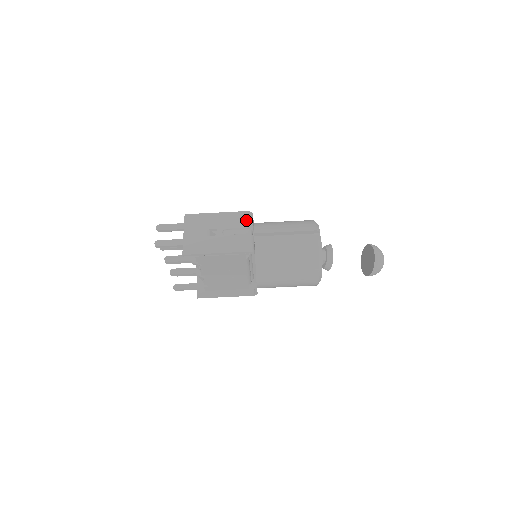
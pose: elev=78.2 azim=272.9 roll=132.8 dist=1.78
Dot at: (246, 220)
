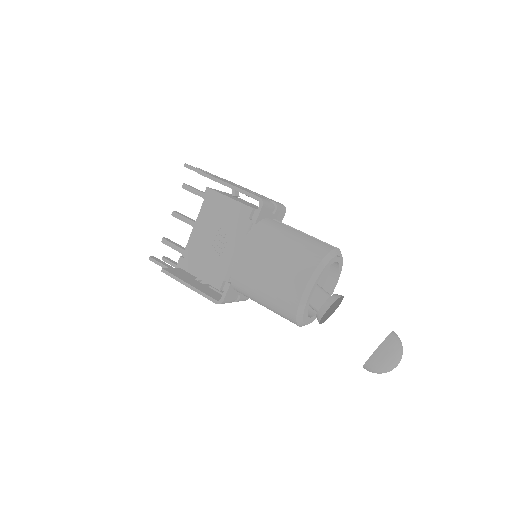
Dot at: (277, 202)
